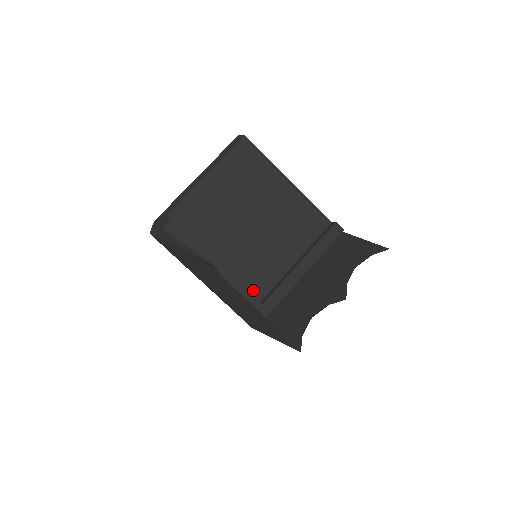
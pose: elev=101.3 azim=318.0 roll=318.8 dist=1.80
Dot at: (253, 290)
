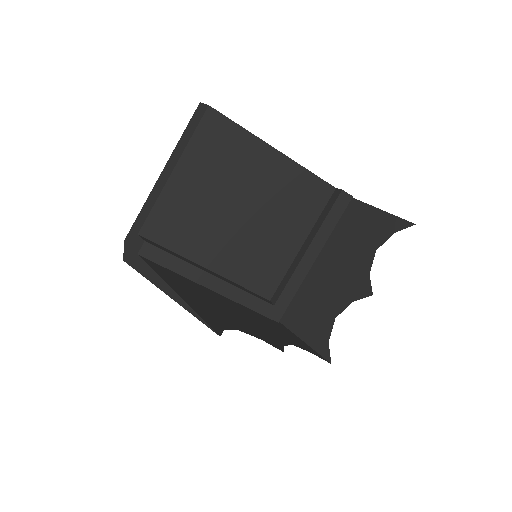
Dot at: (260, 289)
